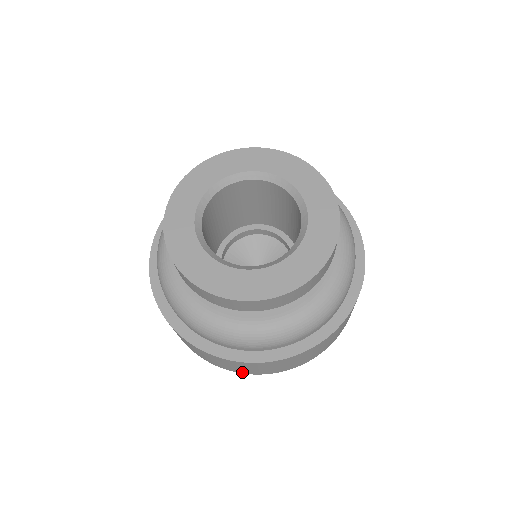
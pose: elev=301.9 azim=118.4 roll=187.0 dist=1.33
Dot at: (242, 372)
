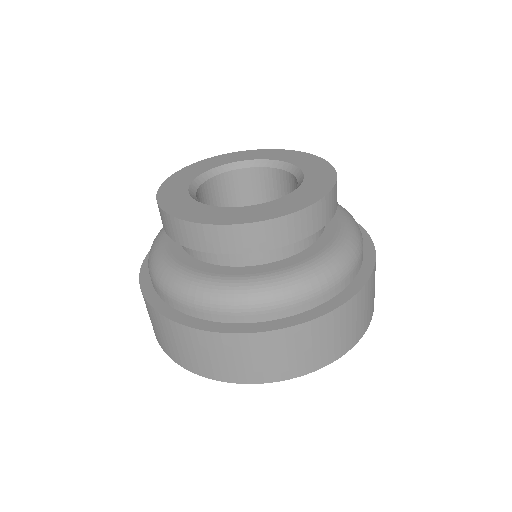
Dot at: (190, 367)
